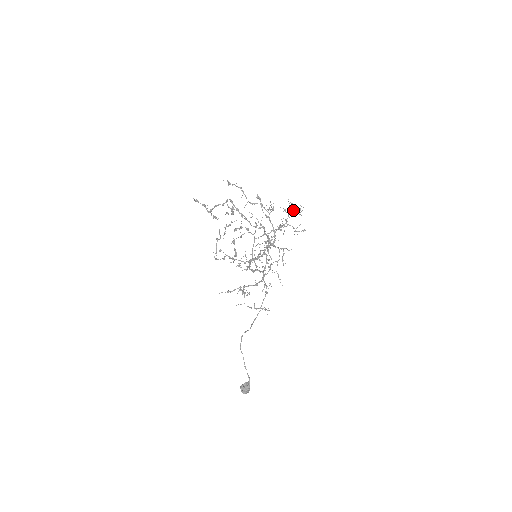
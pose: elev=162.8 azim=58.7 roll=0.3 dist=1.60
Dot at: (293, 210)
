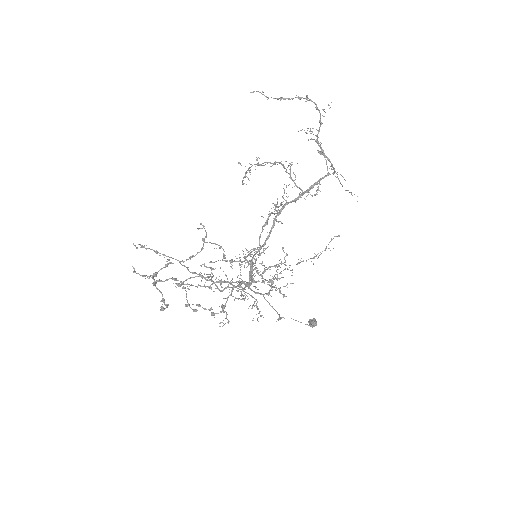
Dot at: (223, 310)
